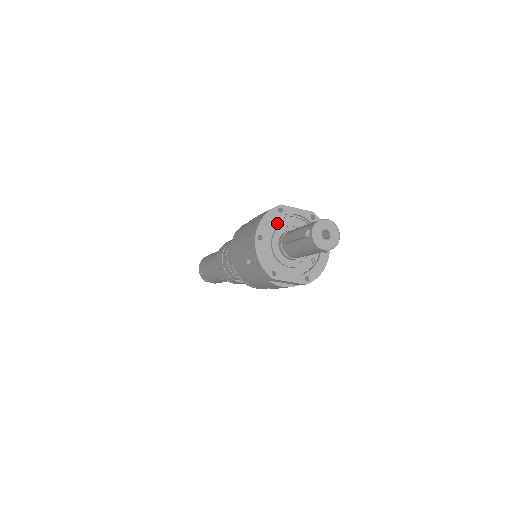
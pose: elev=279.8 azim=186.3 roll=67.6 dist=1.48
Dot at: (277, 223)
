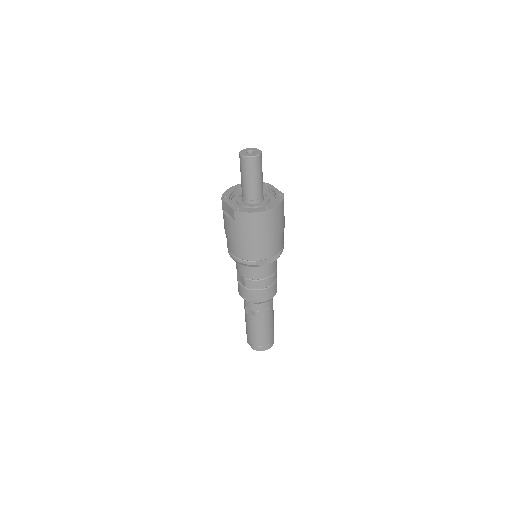
Dot at: occluded
